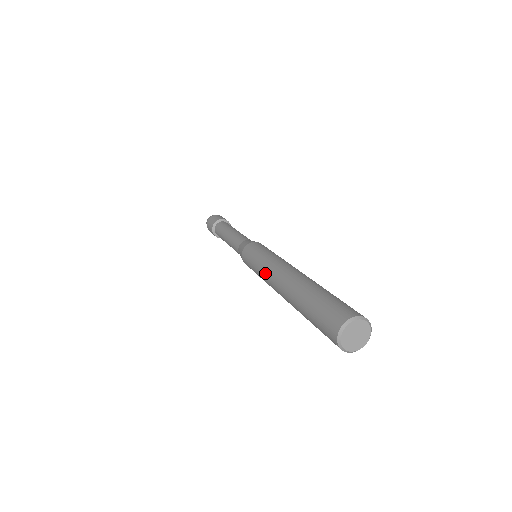
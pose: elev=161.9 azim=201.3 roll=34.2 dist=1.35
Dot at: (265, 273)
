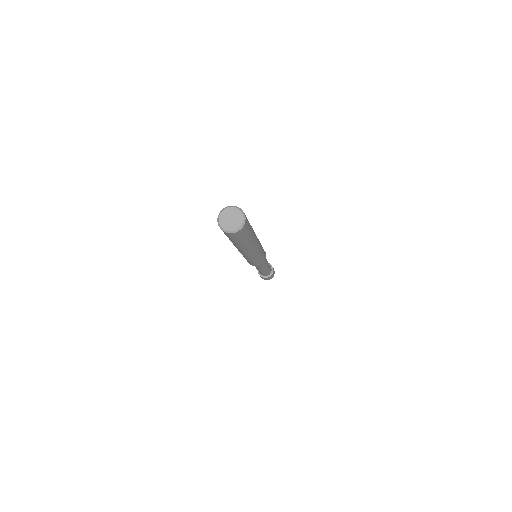
Dot at: occluded
